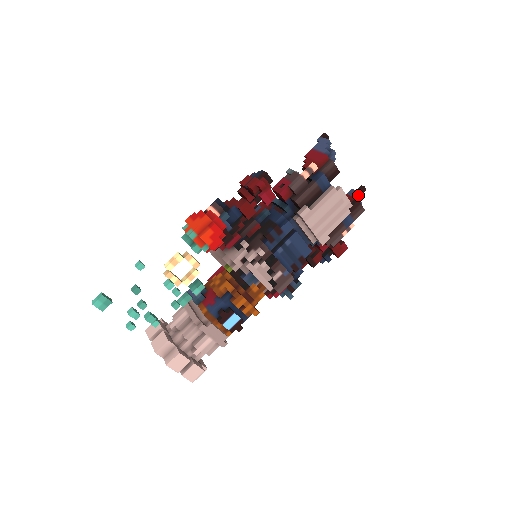
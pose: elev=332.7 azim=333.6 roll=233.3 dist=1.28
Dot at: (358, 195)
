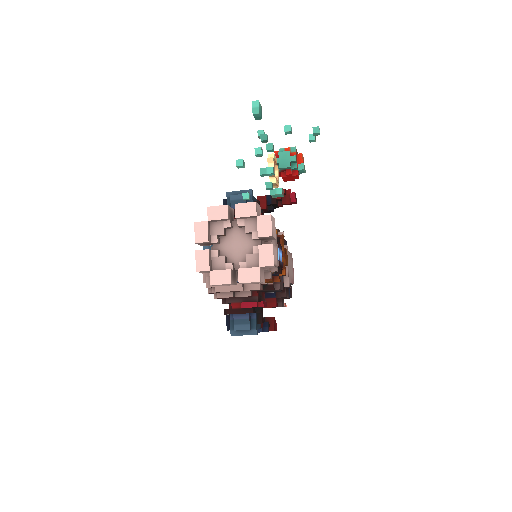
Dot at: occluded
